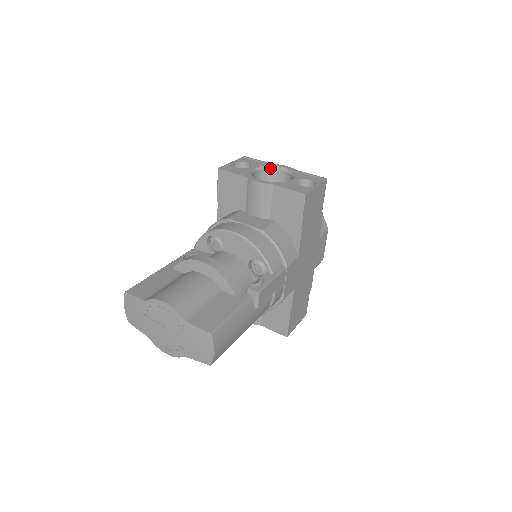
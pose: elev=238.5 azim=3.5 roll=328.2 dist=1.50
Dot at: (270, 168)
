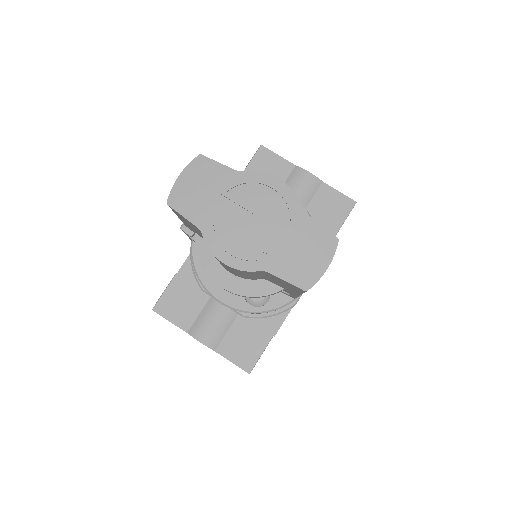
Dot at: occluded
